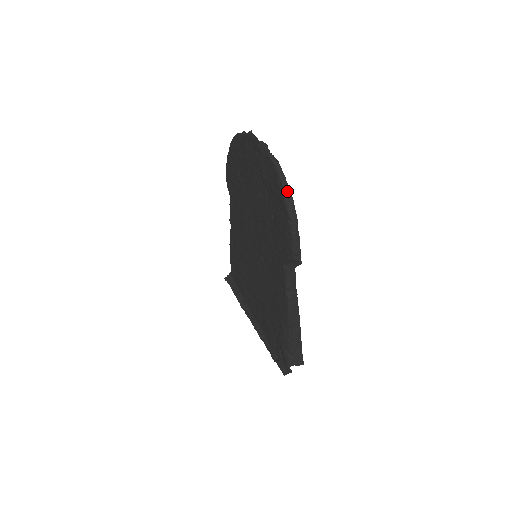
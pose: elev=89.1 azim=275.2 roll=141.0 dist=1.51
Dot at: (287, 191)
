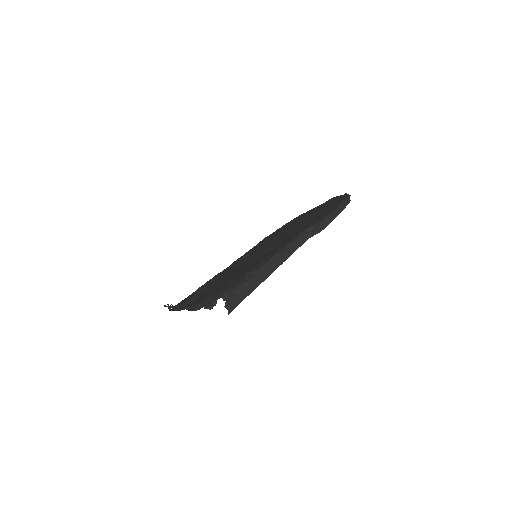
Dot at: (349, 199)
